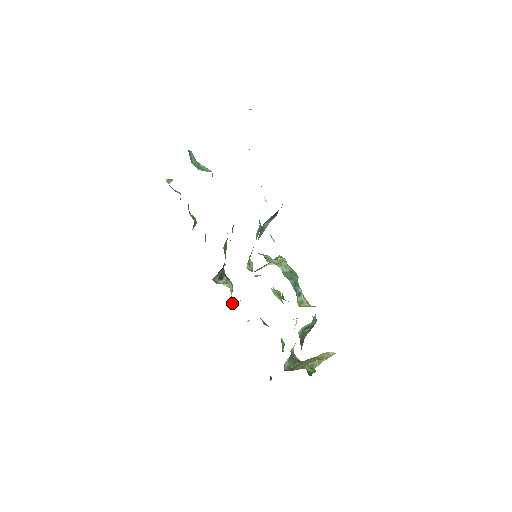
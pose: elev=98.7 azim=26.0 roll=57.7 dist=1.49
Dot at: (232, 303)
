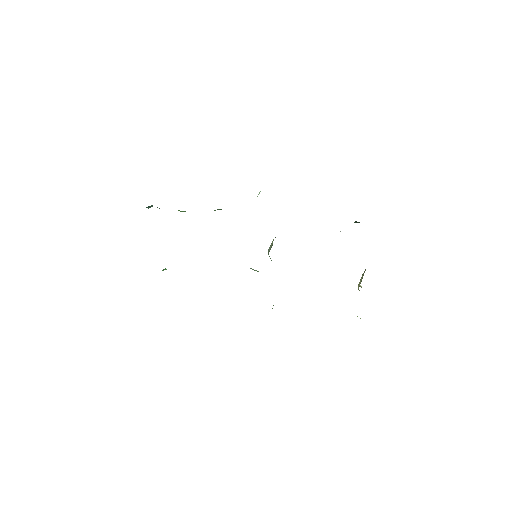
Dot at: occluded
